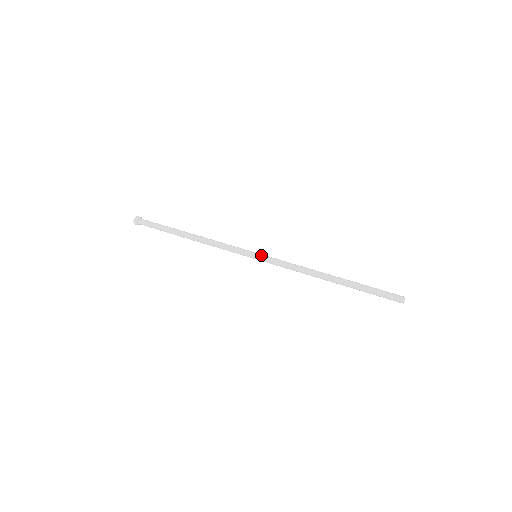
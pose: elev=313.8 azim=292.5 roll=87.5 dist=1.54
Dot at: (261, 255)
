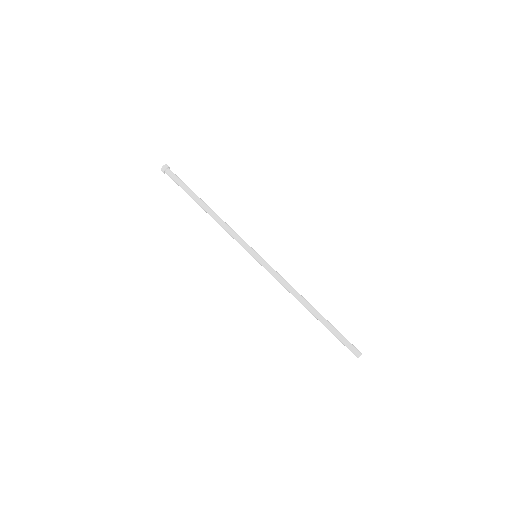
Dot at: (259, 259)
